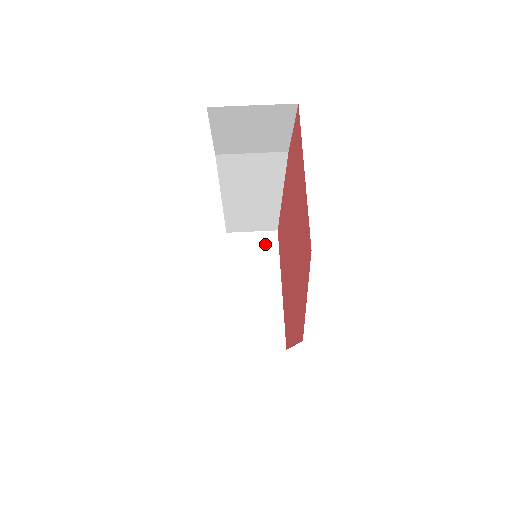
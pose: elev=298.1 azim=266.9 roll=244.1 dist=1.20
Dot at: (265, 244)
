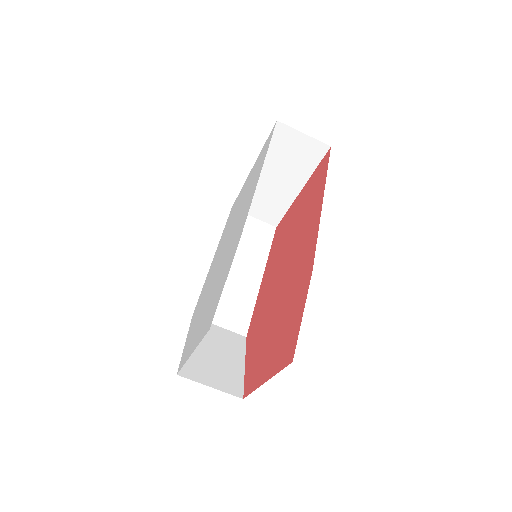
Dot at: (310, 151)
